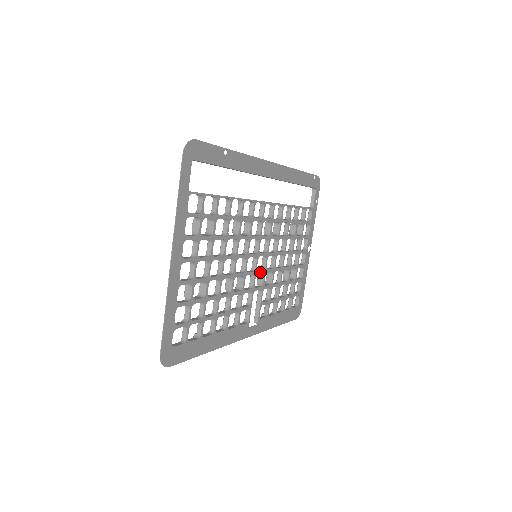
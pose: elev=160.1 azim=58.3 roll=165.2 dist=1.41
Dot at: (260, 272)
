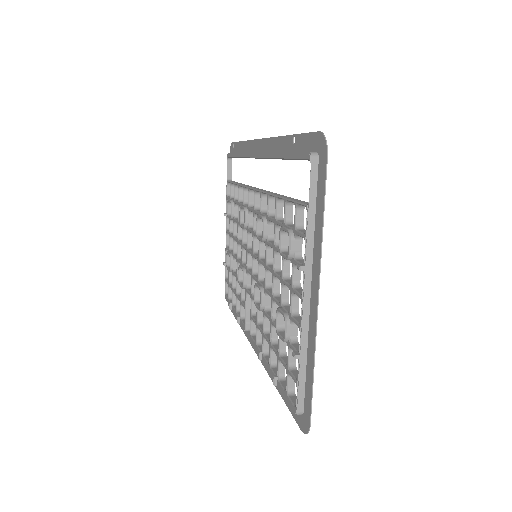
Dot at: occluded
